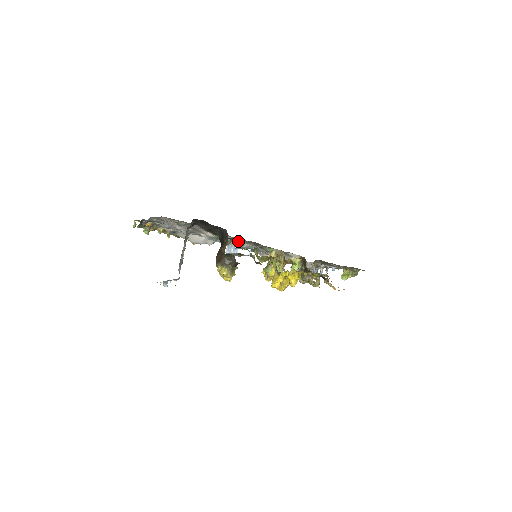
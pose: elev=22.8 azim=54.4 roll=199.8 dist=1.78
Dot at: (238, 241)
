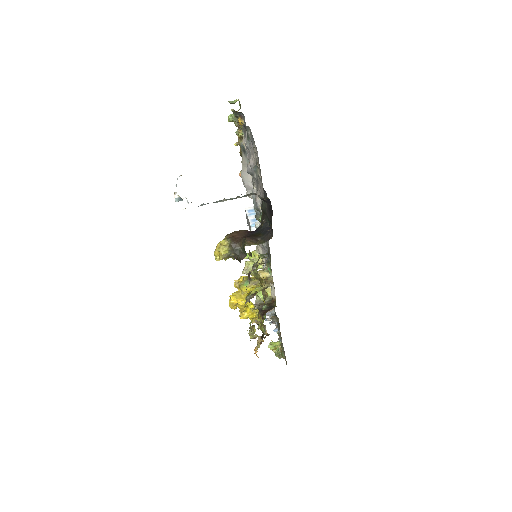
Dot at: occluded
